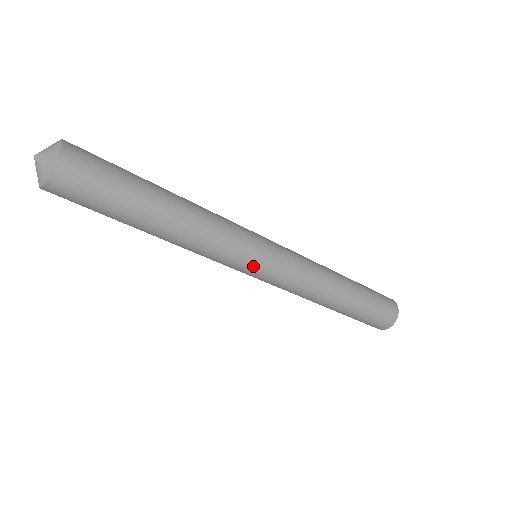
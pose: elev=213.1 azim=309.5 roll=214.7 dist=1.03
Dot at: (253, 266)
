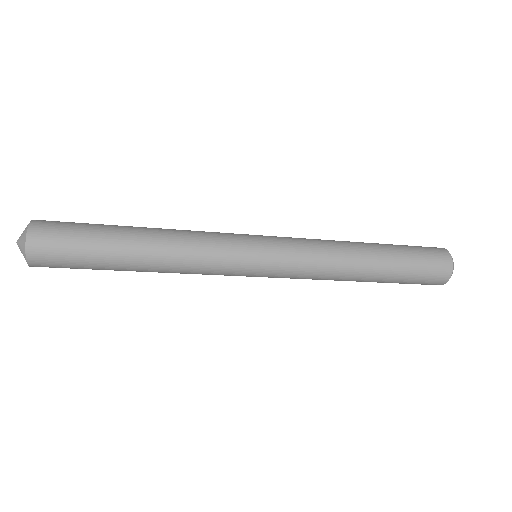
Dot at: (246, 276)
